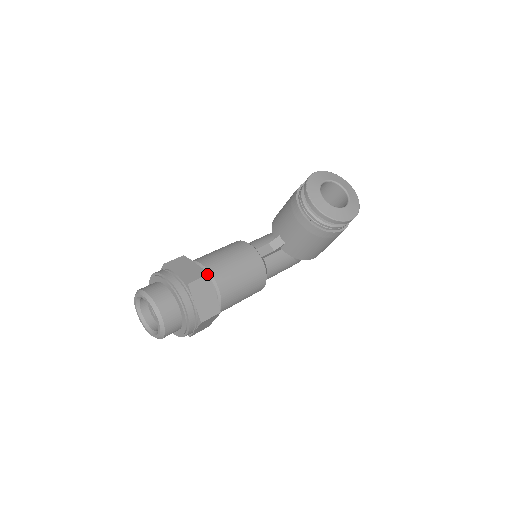
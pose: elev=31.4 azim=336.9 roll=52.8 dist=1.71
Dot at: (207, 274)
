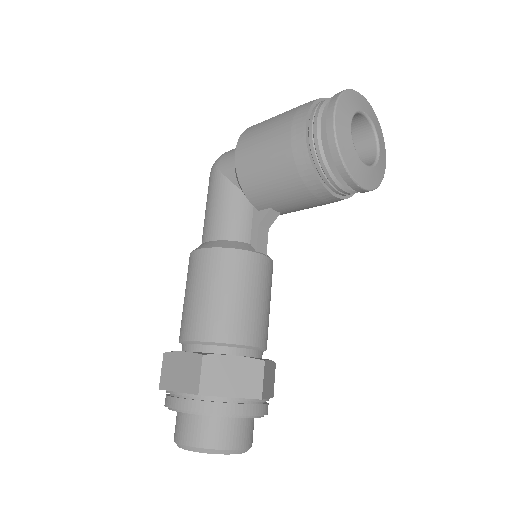
Dot at: (264, 362)
